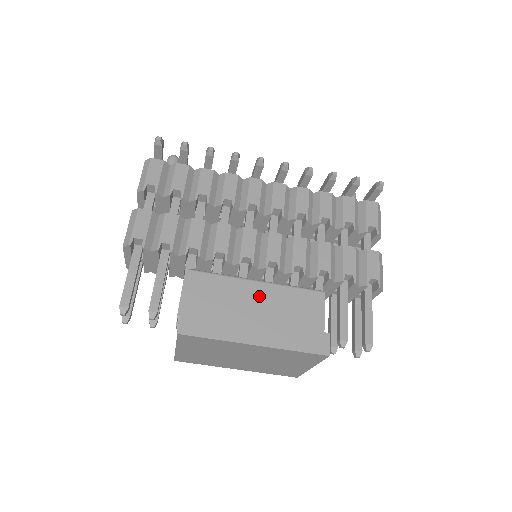
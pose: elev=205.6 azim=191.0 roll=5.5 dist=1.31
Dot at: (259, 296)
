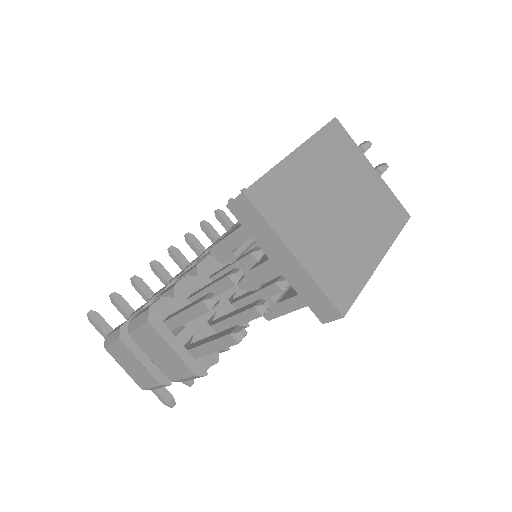
Dot at: occluded
